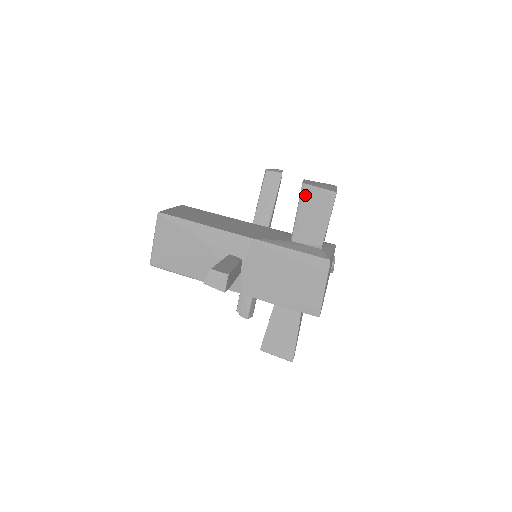
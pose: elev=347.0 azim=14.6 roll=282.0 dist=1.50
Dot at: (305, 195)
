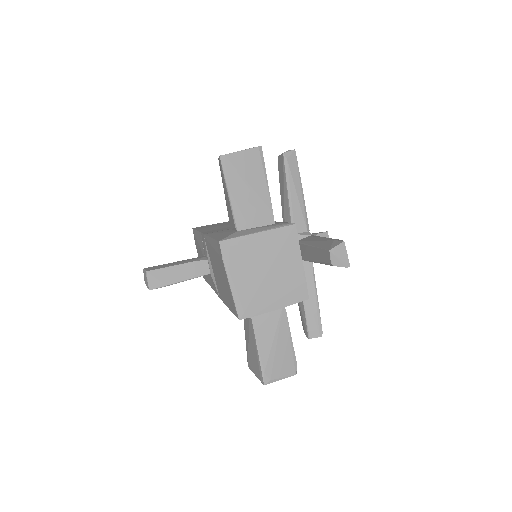
Dot at: occluded
